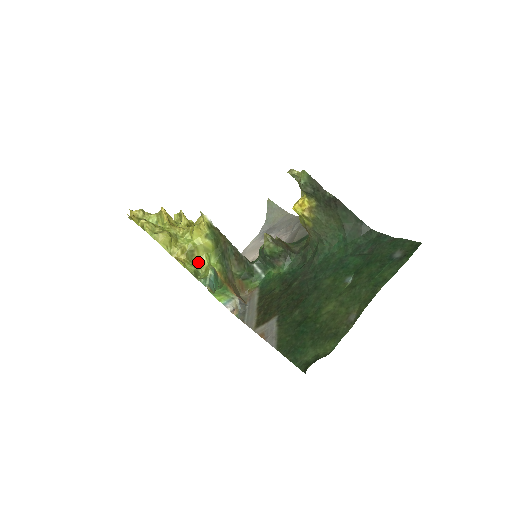
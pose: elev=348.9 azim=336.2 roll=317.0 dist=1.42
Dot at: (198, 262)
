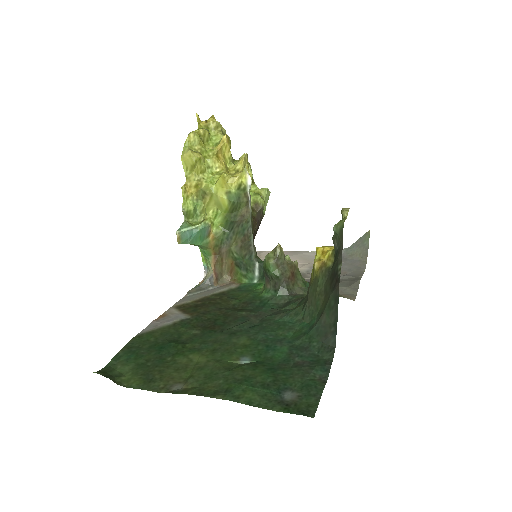
Dot at: (205, 208)
